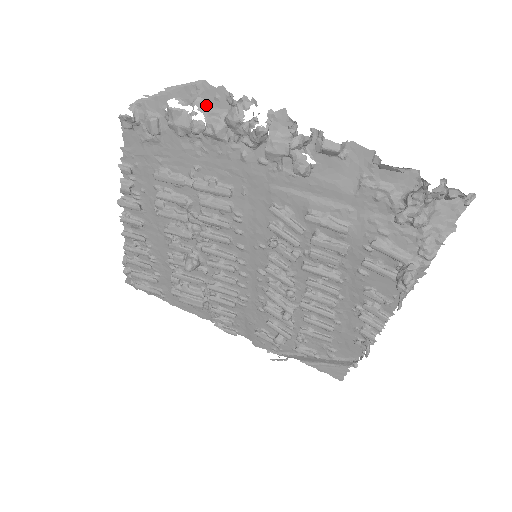
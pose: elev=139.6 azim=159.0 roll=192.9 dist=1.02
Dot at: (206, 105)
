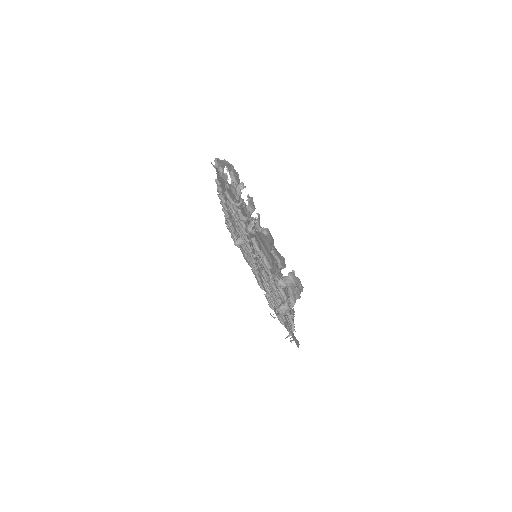
Dot at: (234, 176)
